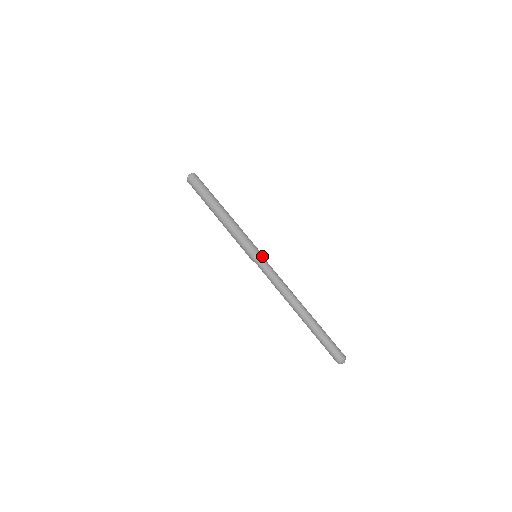
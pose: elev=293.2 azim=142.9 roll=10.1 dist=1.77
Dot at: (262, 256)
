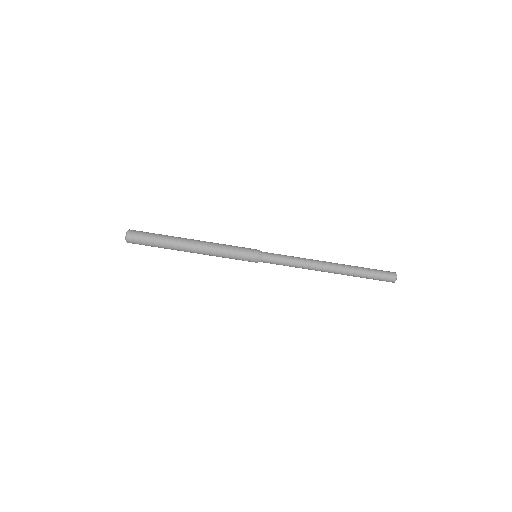
Dot at: (261, 256)
